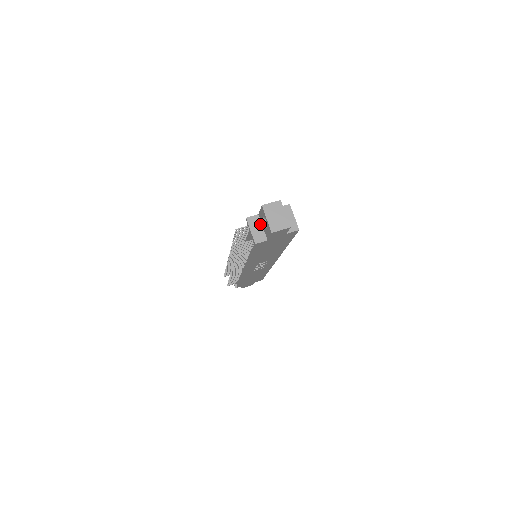
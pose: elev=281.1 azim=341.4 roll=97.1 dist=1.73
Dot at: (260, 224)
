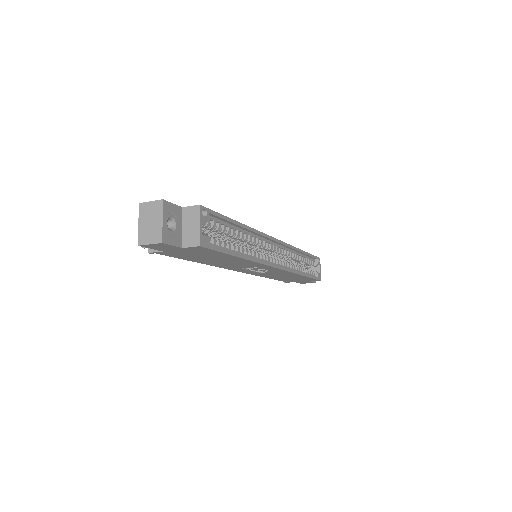
Dot at: occluded
